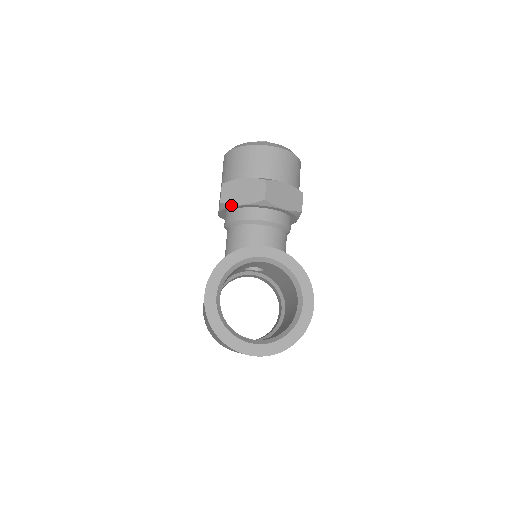
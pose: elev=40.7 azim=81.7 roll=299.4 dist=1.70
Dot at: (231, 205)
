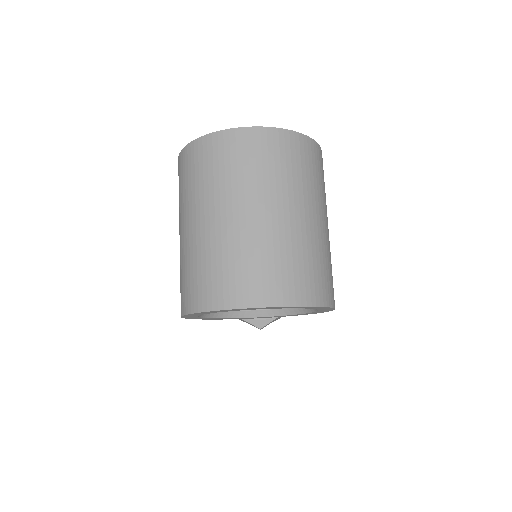
Dot at: occluded
